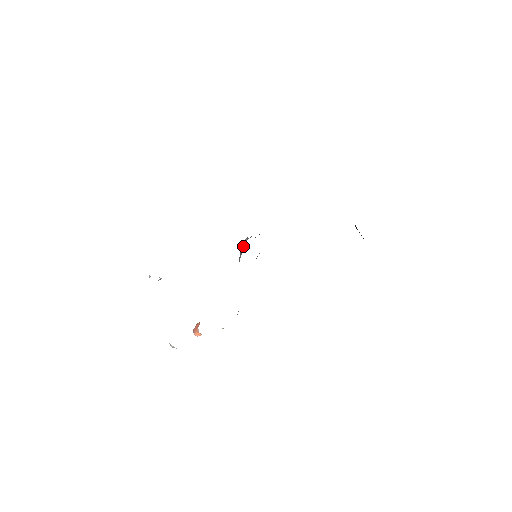
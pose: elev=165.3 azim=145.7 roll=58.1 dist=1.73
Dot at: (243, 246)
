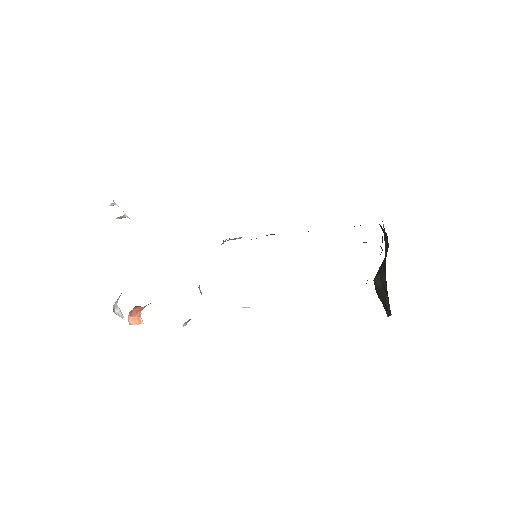
Dot at: occluded
